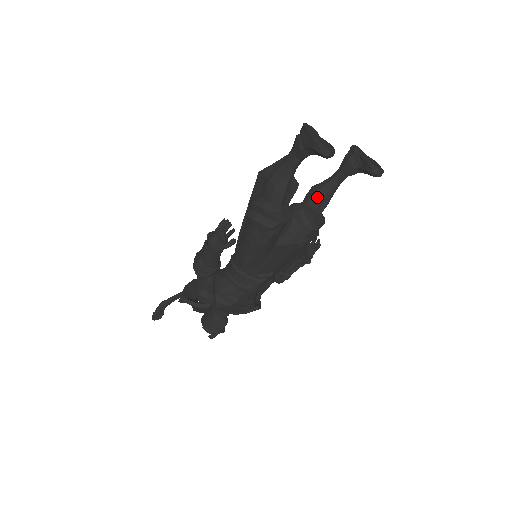
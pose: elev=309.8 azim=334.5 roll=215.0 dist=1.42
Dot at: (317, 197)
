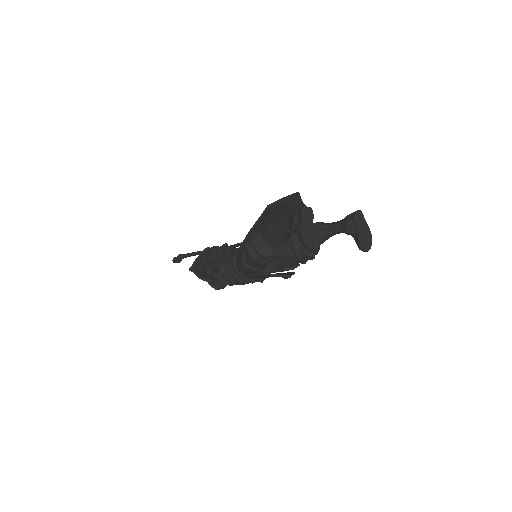
Dot at: occluded
